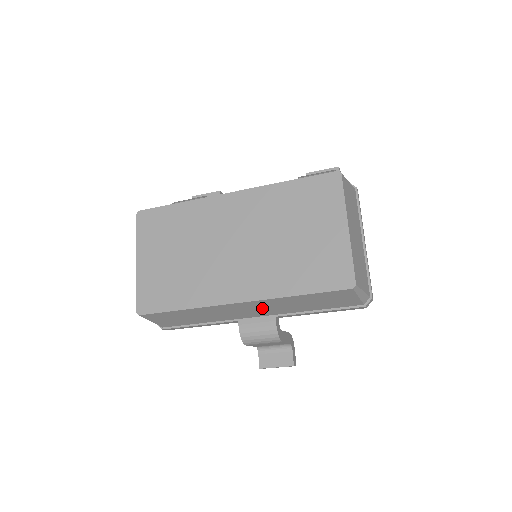
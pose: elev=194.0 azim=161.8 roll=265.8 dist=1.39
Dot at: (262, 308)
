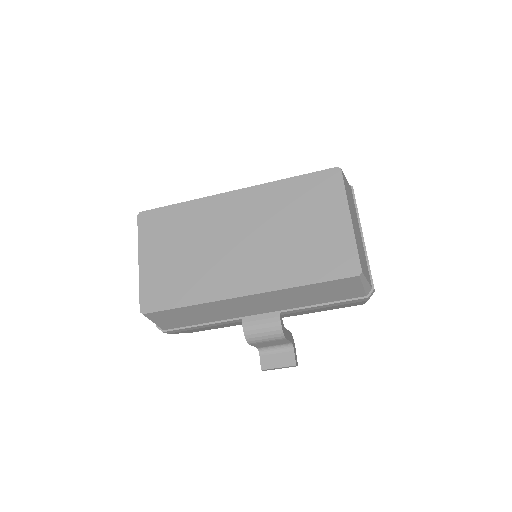
Dot at: (268, 302)
